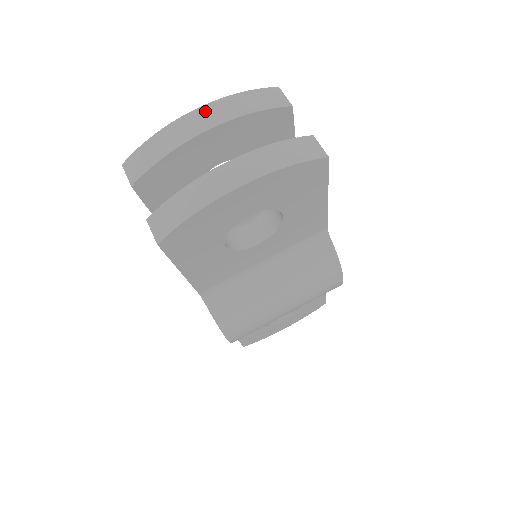
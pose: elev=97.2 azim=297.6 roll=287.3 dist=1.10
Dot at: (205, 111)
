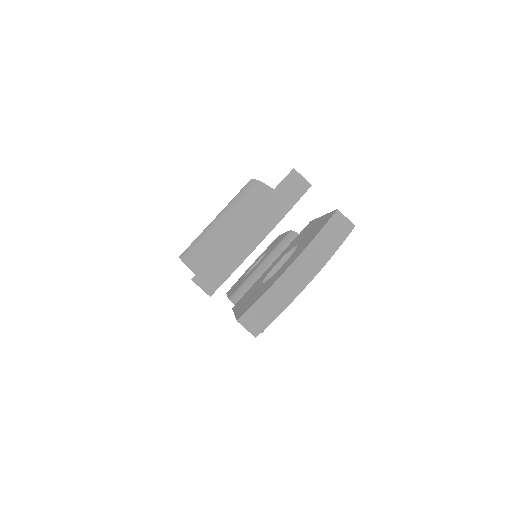
Dot at: (254, 221)
